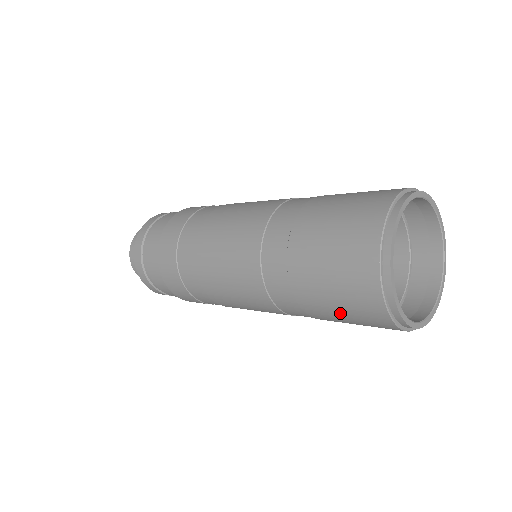
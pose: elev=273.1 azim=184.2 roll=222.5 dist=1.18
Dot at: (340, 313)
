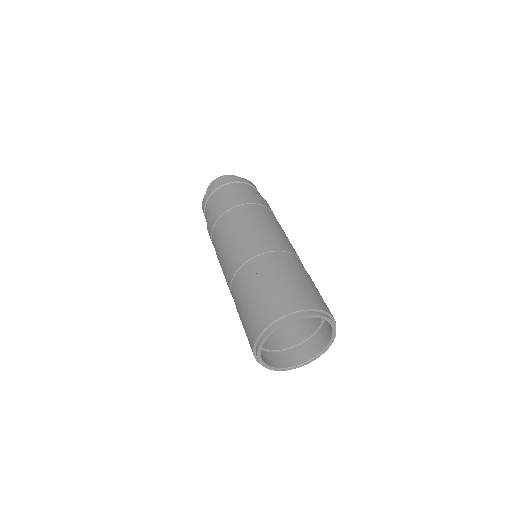
Dot at: (244, 320)
